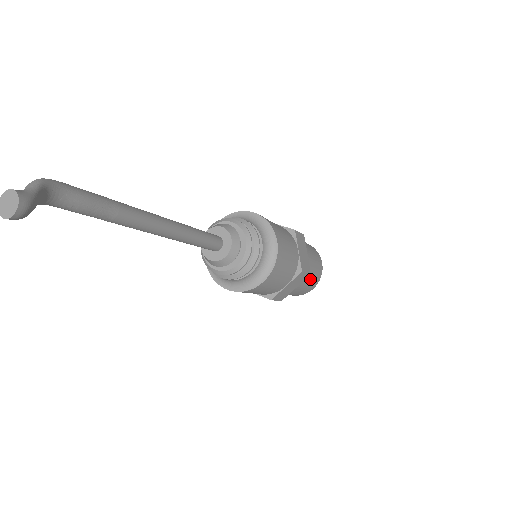
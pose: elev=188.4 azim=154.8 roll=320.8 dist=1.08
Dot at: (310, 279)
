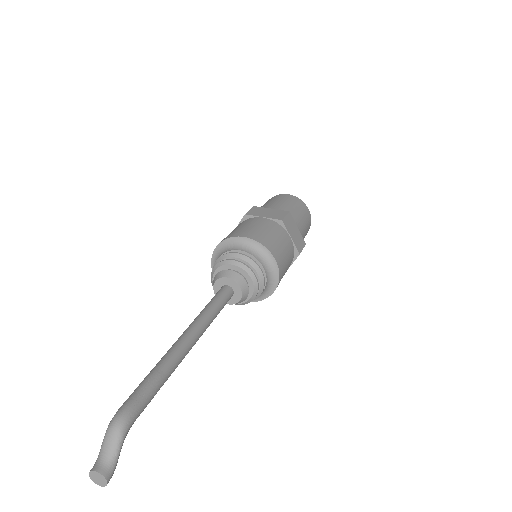
Dot at: occluded
